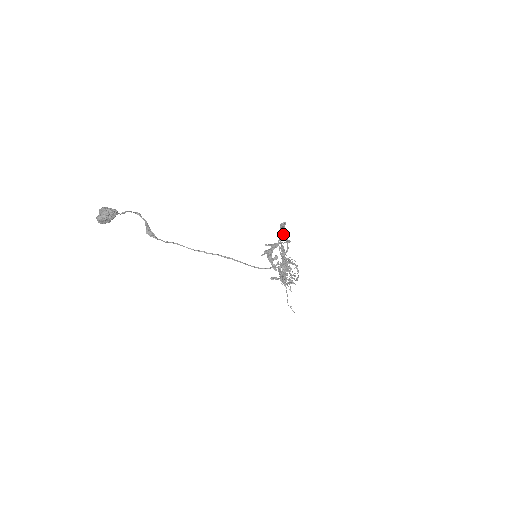
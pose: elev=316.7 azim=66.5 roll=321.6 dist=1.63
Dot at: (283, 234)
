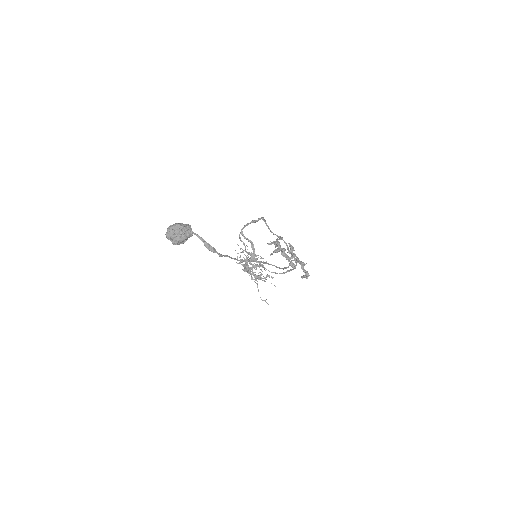
Dot at: (270, 230)
